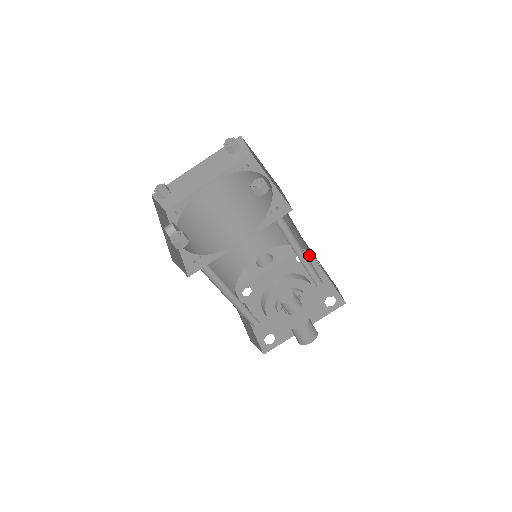
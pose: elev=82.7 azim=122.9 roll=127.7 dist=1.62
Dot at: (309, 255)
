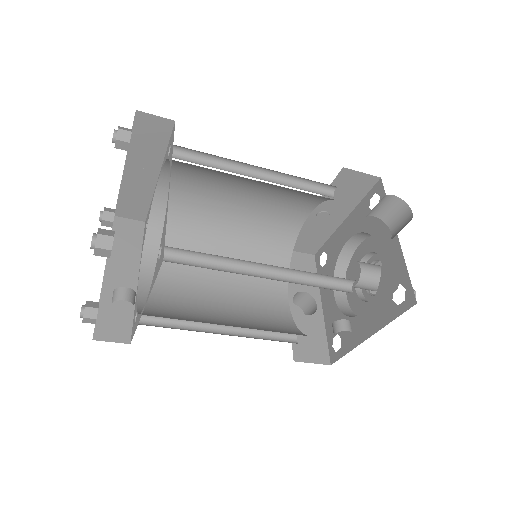
Dot at: (324, 247)
